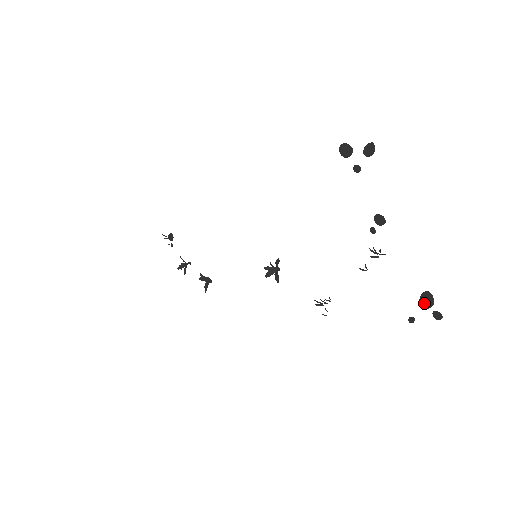
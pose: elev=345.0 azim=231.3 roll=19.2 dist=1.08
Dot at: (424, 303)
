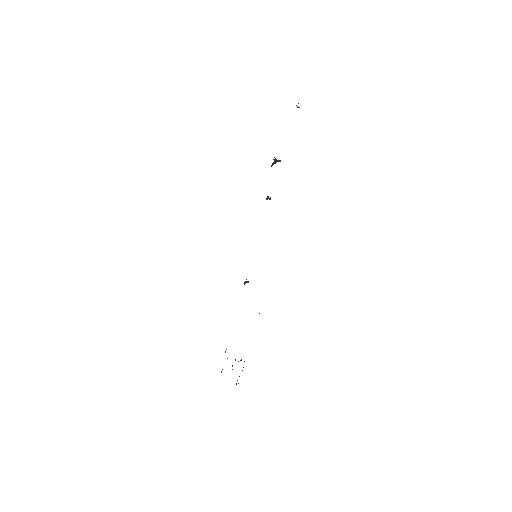
Dot at: occluded
